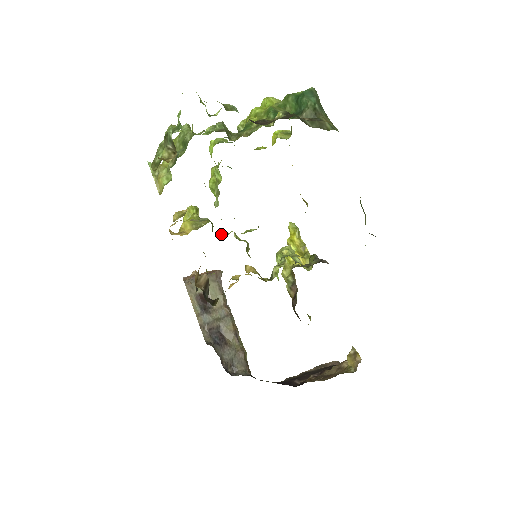
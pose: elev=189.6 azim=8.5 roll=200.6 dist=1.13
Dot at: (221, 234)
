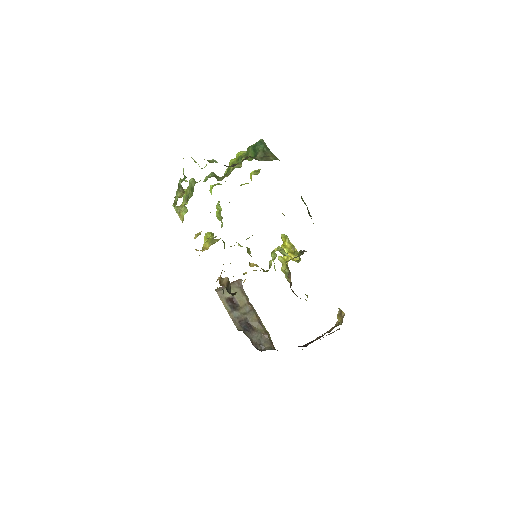
Dot at: (230, 246)
